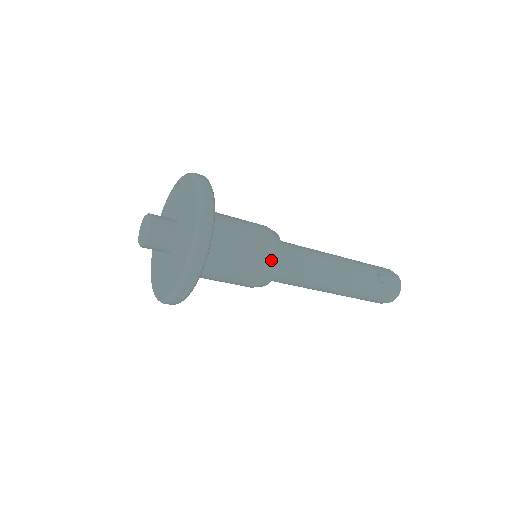
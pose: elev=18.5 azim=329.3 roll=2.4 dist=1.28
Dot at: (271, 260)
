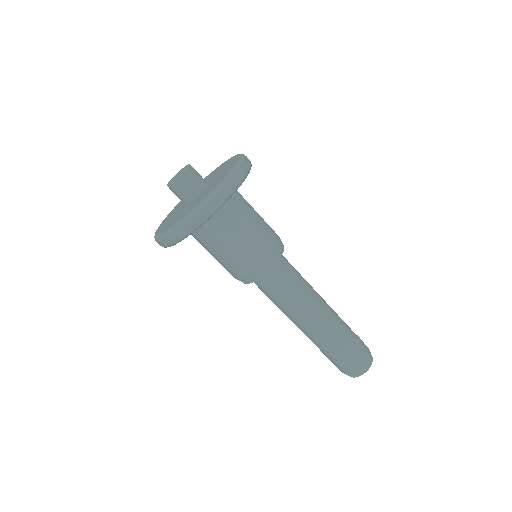
Dot at: (275, 249)
